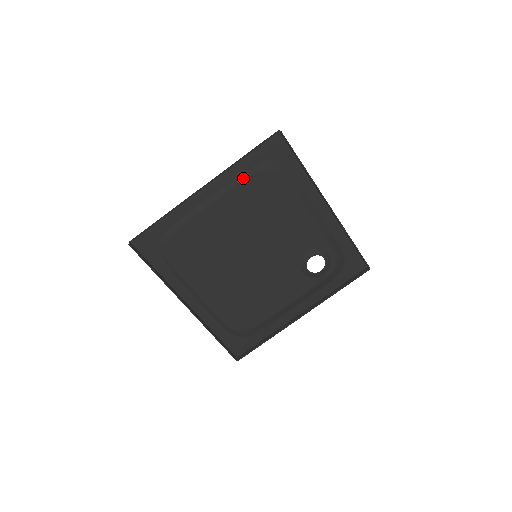
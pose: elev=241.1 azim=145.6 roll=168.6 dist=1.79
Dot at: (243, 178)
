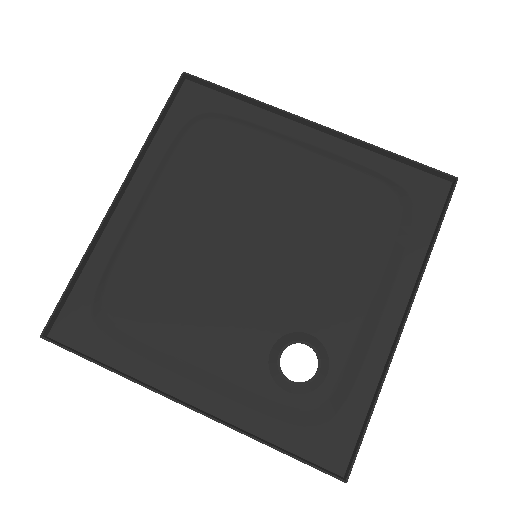
Dot at: (361, 170)
